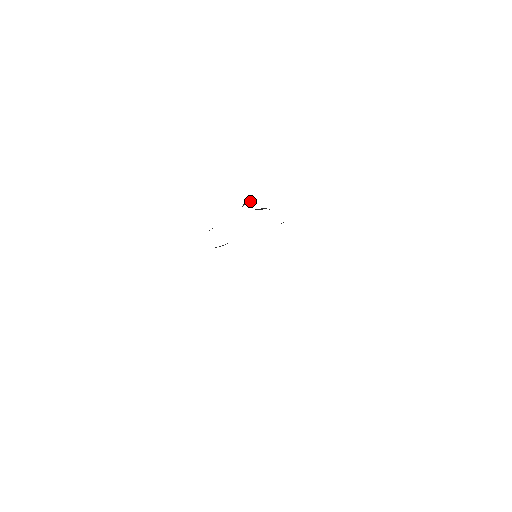
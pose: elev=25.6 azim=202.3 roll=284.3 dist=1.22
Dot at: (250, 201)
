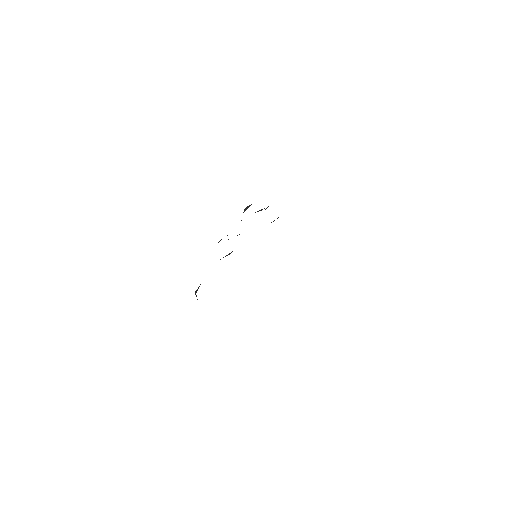
Dot at: (249, 206)
